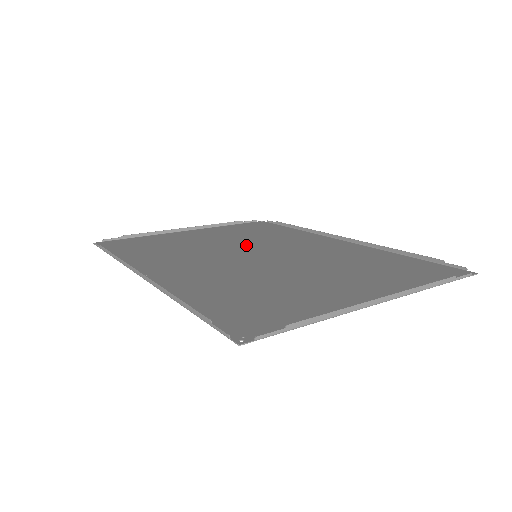
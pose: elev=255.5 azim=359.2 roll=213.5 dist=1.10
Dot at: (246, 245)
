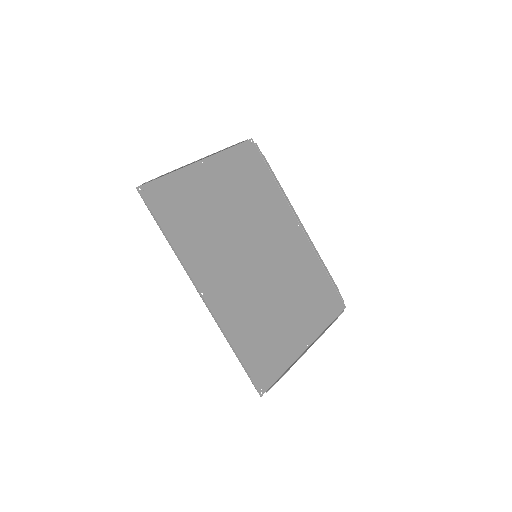
Dot at: (248, 226)
